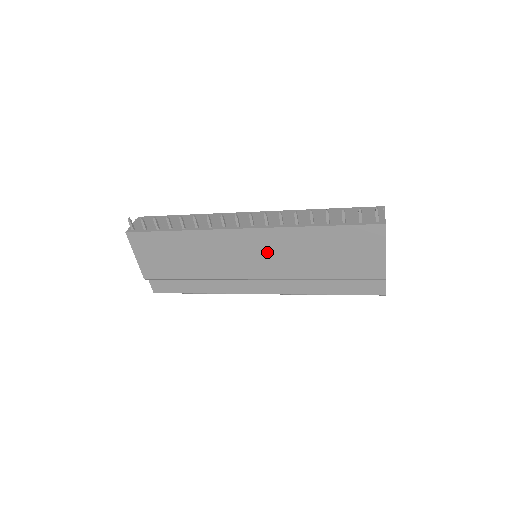
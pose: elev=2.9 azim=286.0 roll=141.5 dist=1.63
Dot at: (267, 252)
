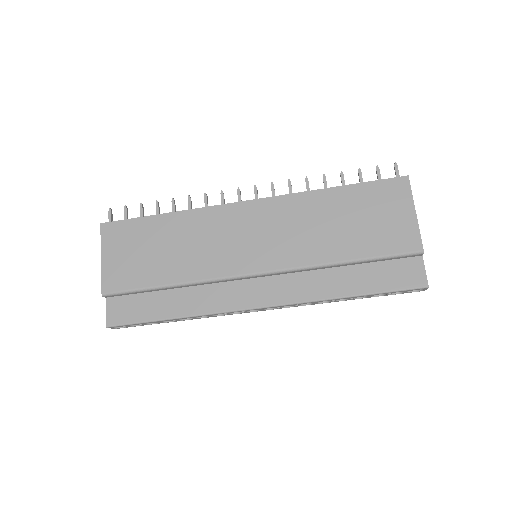
Dot at: (272, 229)
